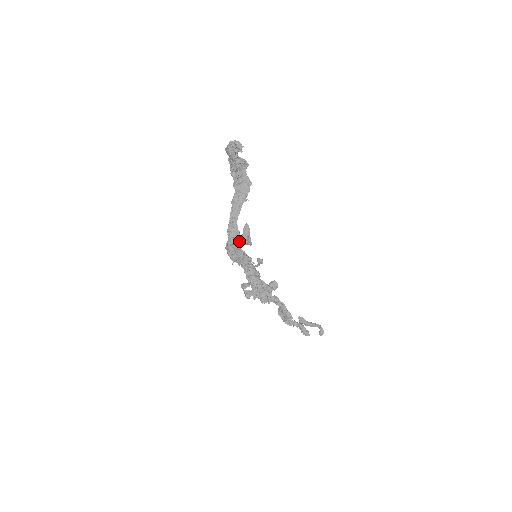
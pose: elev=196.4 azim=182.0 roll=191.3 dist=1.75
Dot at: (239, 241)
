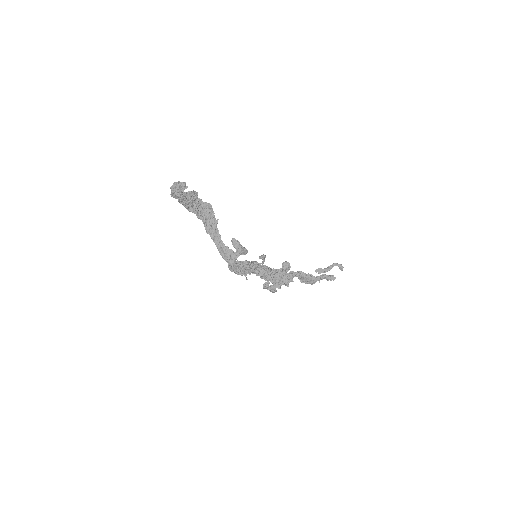
Dot at: occluded
